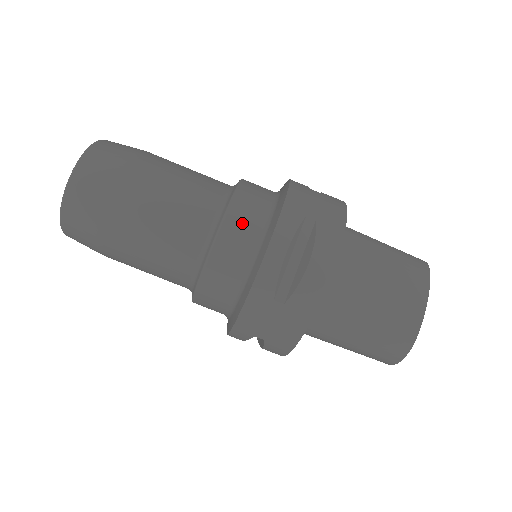
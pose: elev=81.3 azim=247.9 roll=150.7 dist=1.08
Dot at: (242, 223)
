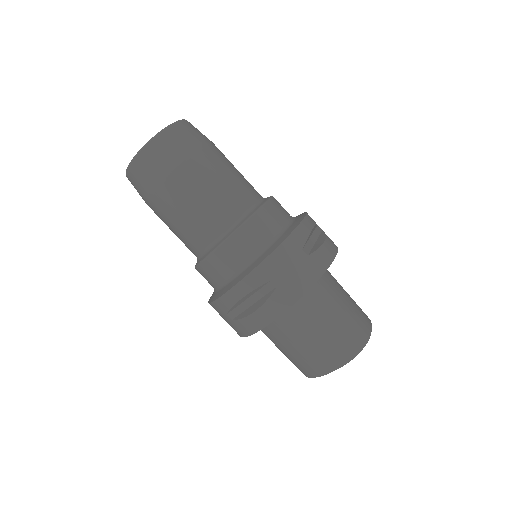
Dot at: (281, 207)
